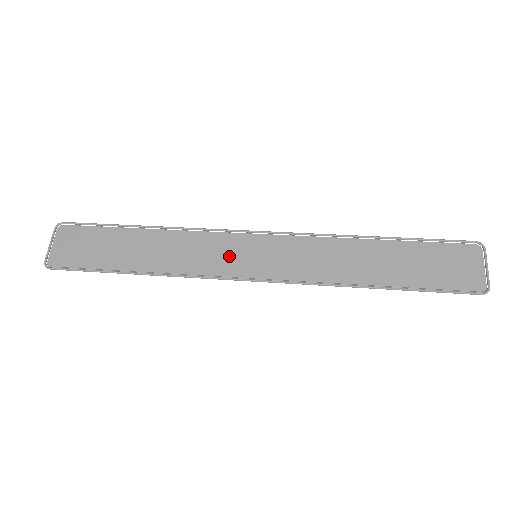
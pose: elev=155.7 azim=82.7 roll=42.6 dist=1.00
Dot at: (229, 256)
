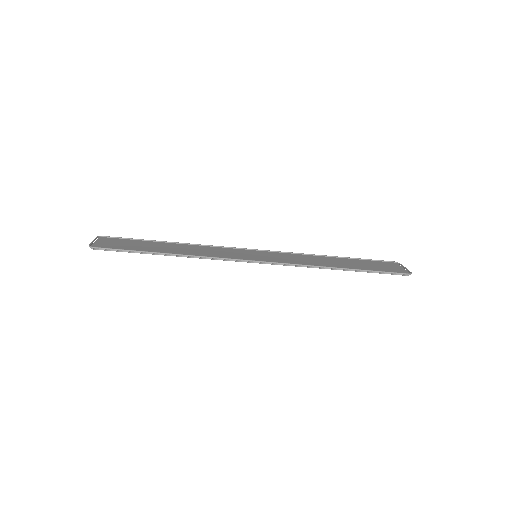
Dot at: (237, 254)
